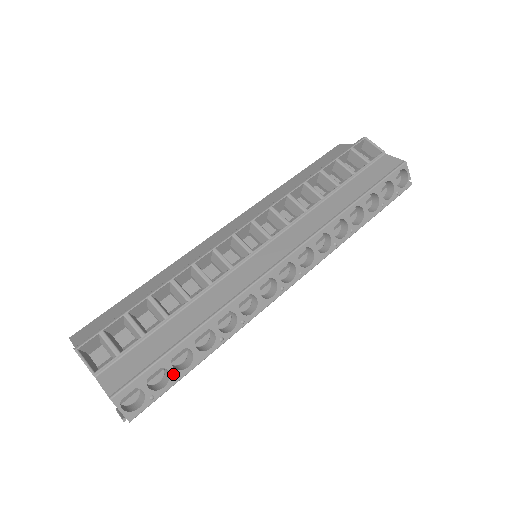
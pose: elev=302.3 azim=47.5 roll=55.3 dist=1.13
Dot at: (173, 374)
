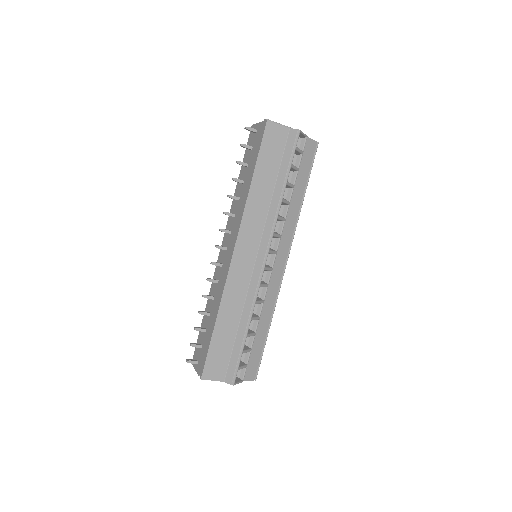
Dot at: occluded
